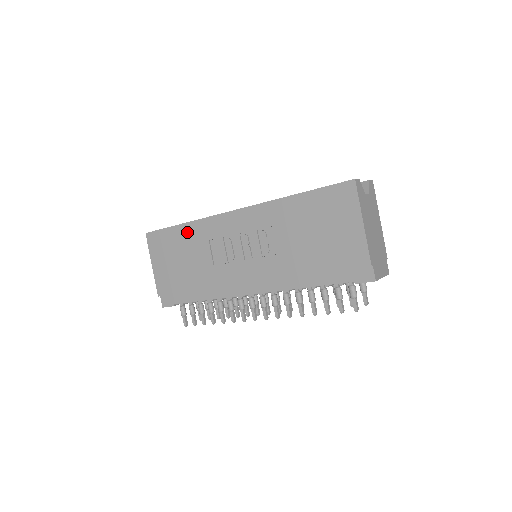
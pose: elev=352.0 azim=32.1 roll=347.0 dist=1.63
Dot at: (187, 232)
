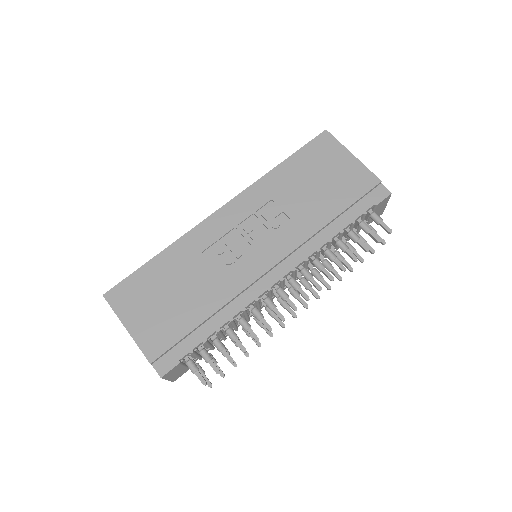
Dot at: (168, 260)
